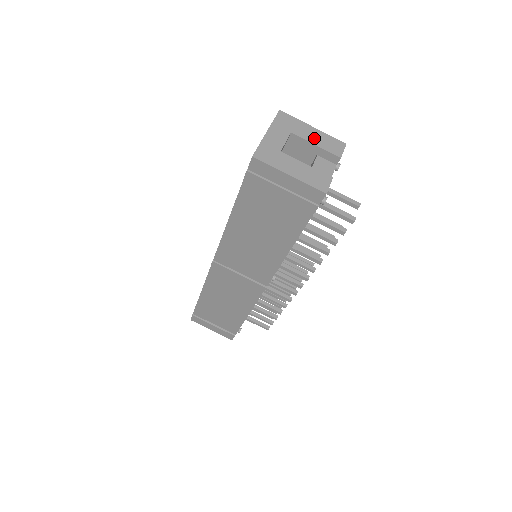
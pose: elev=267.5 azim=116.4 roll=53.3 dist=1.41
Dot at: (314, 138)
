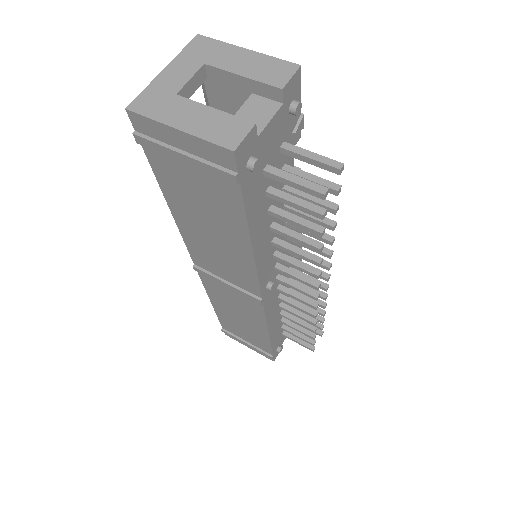
Dot at: (242, 65)
